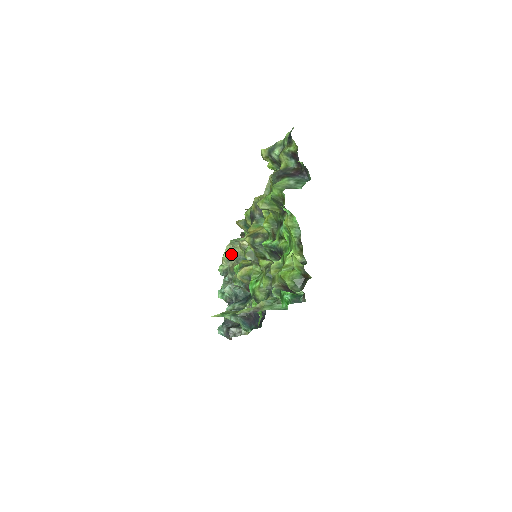
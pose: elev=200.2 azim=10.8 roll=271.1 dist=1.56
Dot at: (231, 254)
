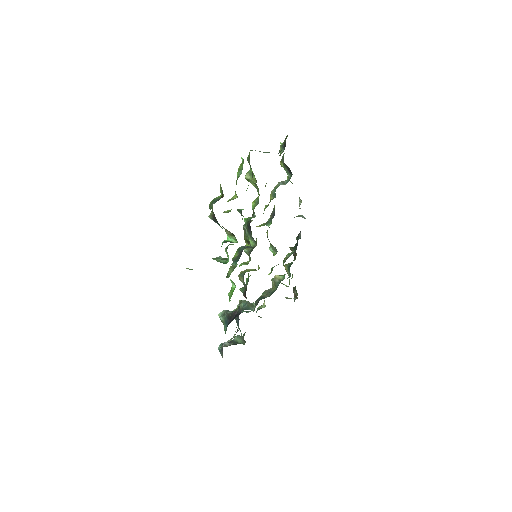
Dot at: occluded
